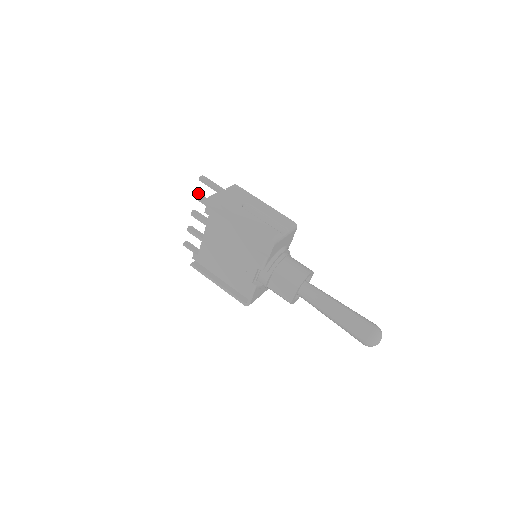
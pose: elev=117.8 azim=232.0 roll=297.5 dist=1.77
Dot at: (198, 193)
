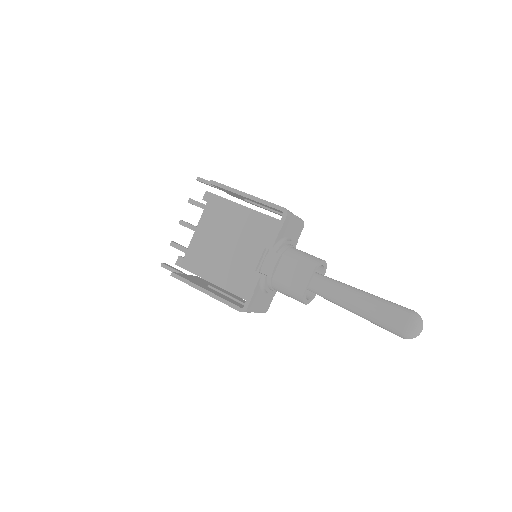
Dot at: occluded
